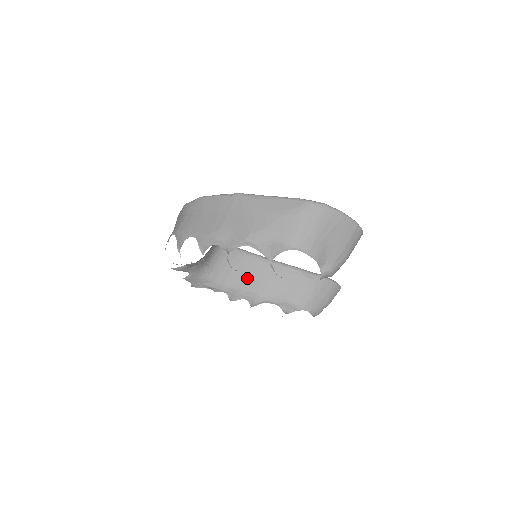
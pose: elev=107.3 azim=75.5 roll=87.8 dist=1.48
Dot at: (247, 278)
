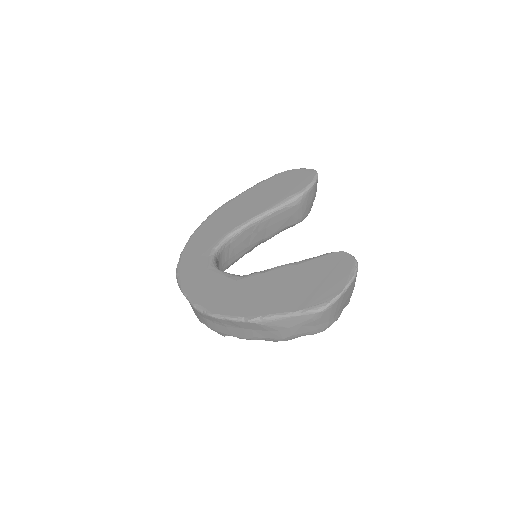
Dot at: (248, 243)
